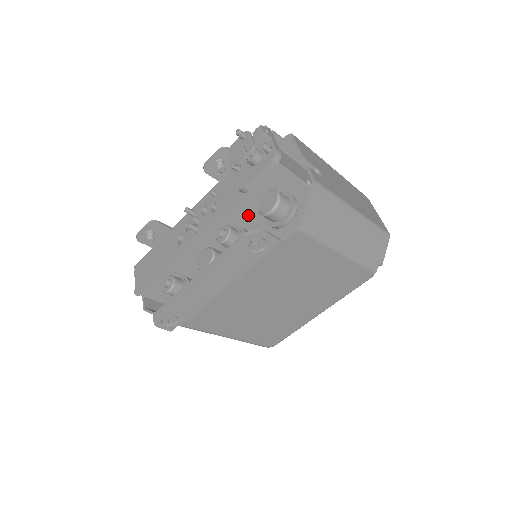
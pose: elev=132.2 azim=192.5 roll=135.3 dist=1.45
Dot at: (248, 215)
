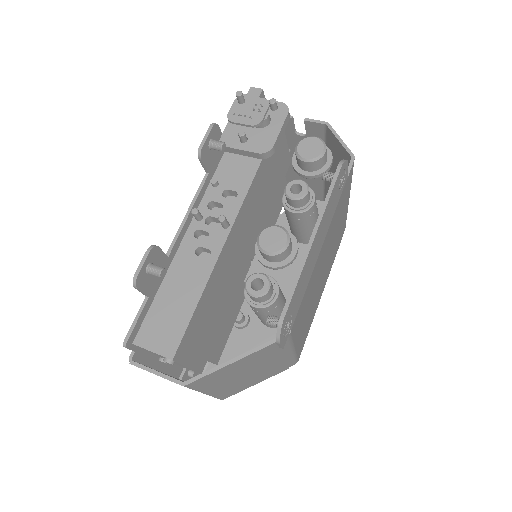
Dot at: (260, 194)
